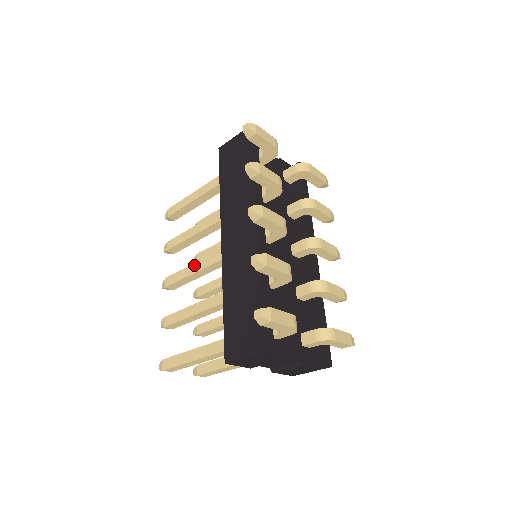
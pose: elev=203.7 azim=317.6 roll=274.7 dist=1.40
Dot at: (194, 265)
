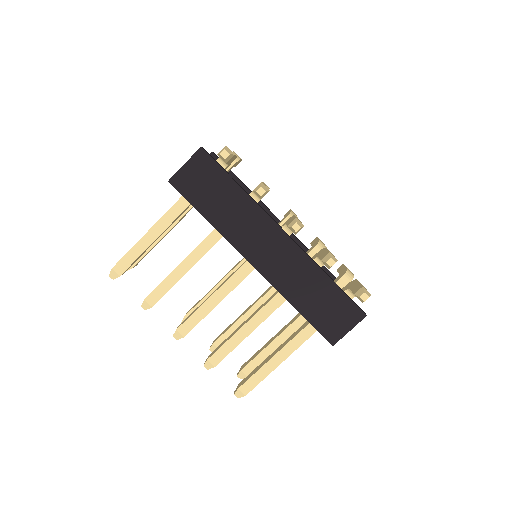
Dot at: (210, 300)
